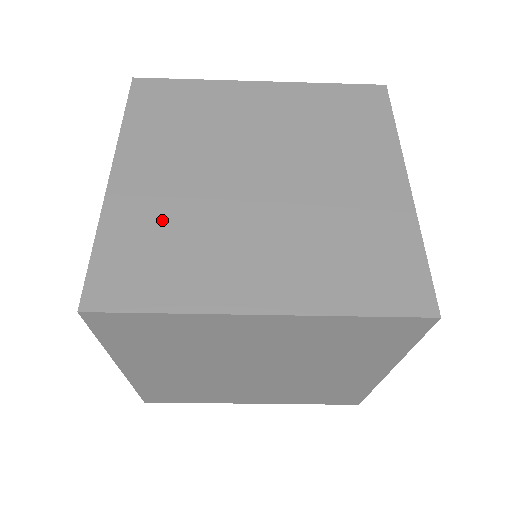
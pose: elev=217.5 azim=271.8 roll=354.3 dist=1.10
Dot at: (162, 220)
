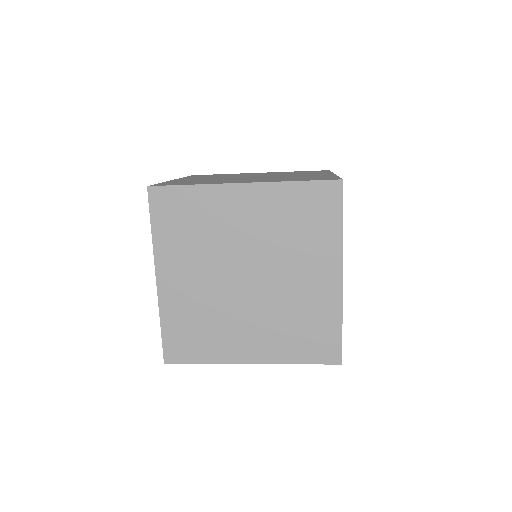
Dot at: (193, 311)
